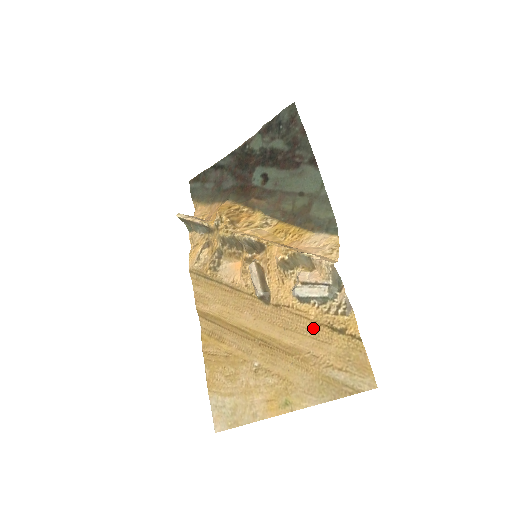
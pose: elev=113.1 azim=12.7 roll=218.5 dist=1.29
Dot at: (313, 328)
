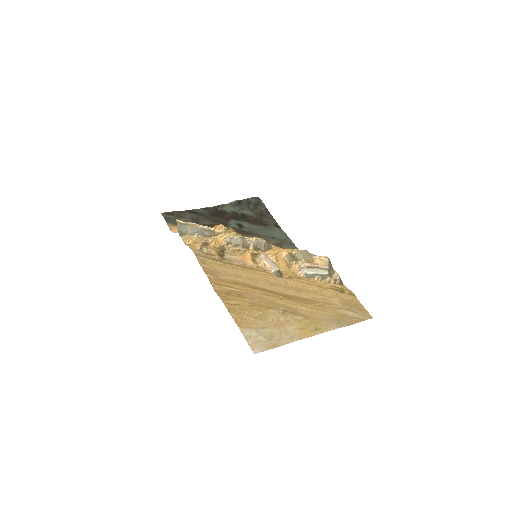
Dot at: (321, 290)
